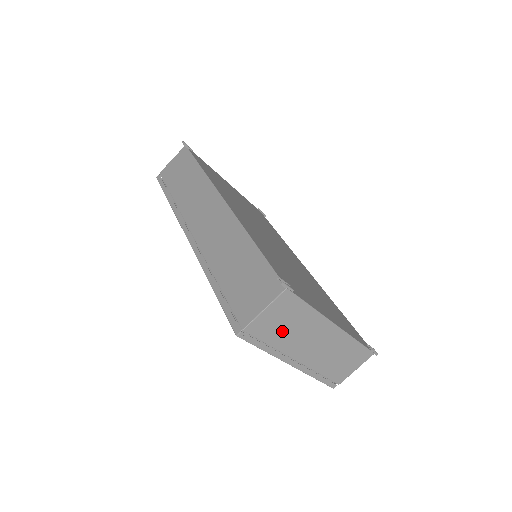
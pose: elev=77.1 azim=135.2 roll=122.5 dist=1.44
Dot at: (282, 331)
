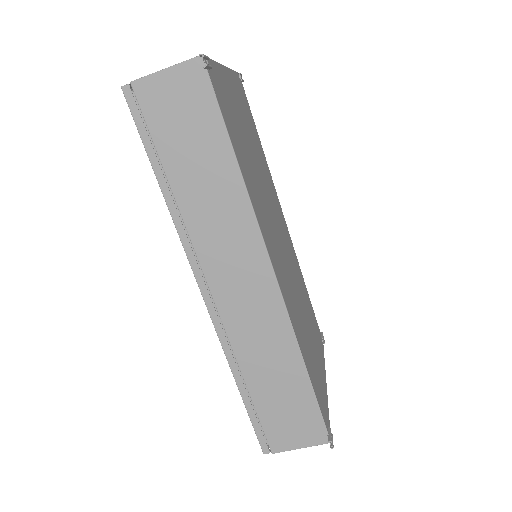
Dot at: occluded
